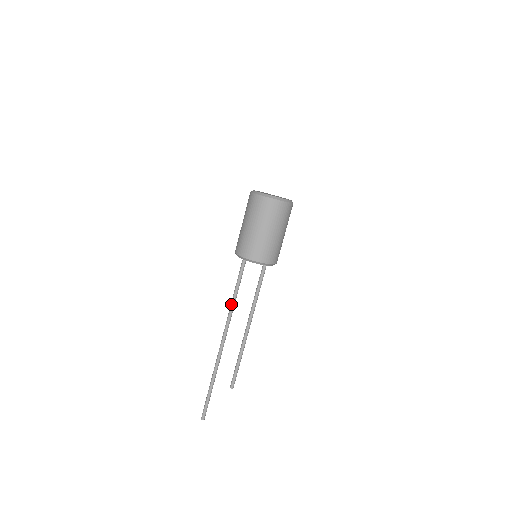
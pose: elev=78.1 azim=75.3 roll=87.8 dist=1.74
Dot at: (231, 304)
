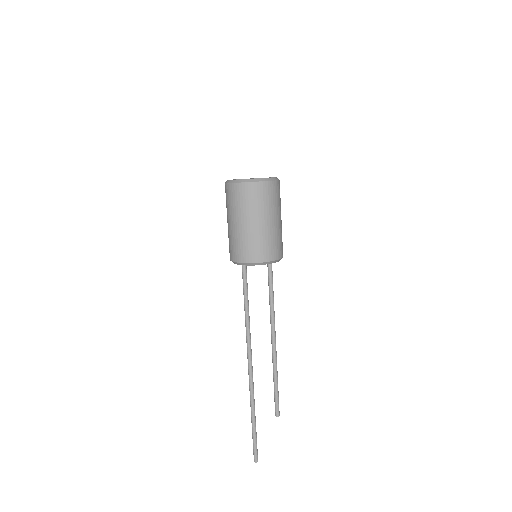
Dot at: (245, 321)
